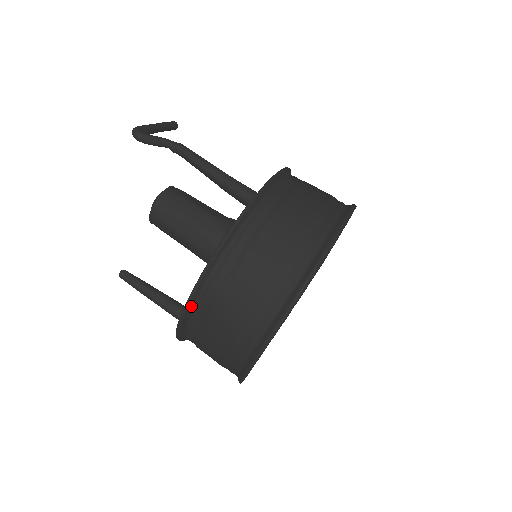
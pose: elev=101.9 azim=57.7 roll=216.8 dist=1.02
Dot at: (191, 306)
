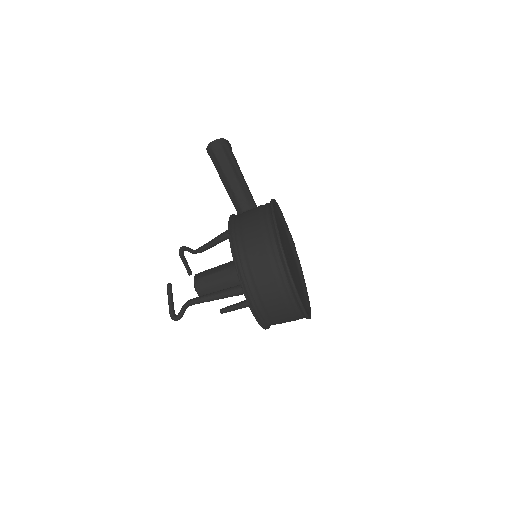
Dot at: (269, 326)
